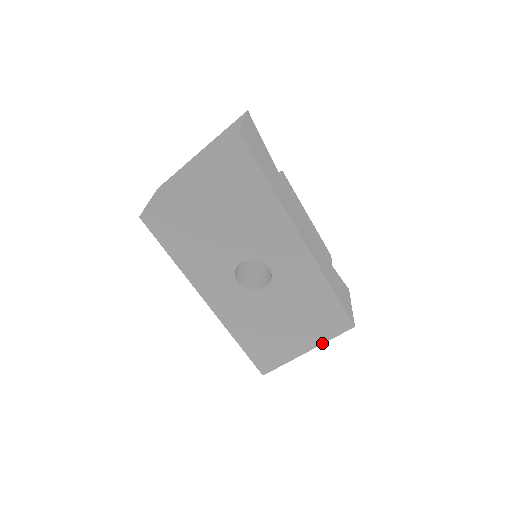
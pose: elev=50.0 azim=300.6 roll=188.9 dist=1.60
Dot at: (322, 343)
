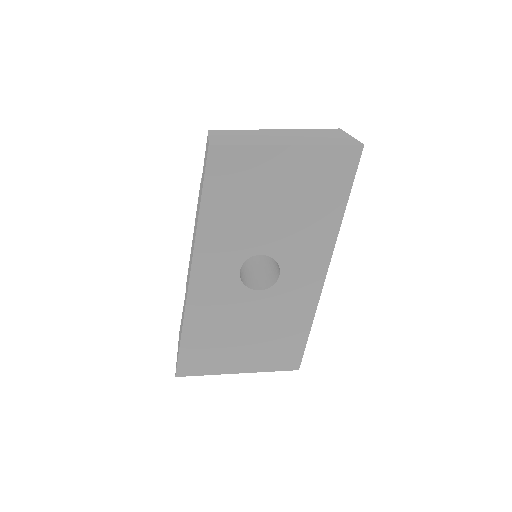
Dot at: (259, 371)
